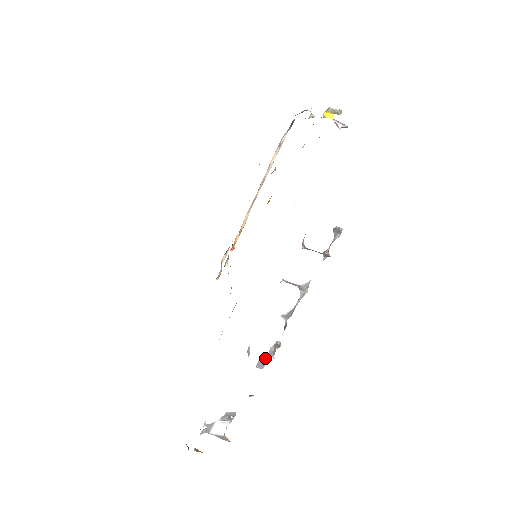
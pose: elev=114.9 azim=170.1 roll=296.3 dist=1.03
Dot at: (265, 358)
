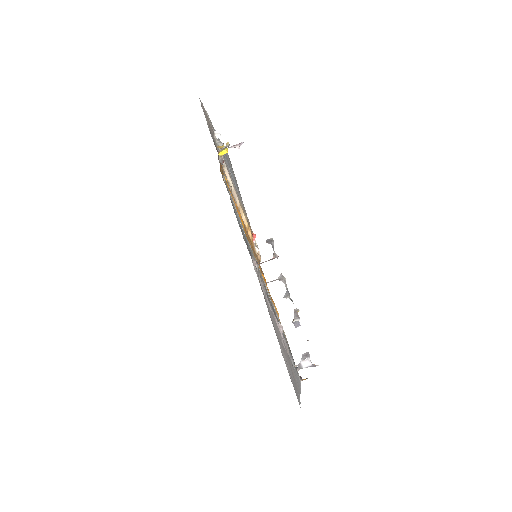
Dot at: (296, 321)
